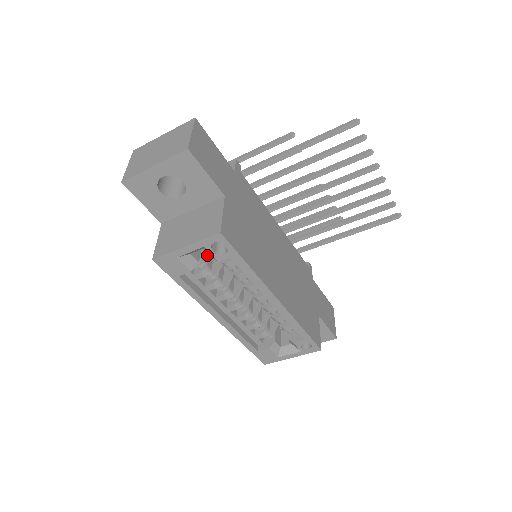
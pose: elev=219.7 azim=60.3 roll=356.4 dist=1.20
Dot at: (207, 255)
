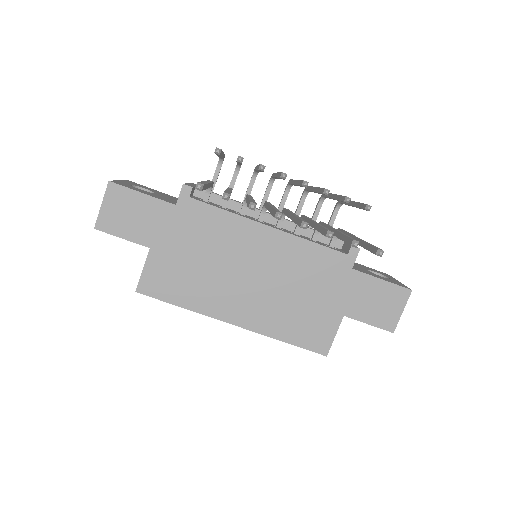
Dot at: occluded
